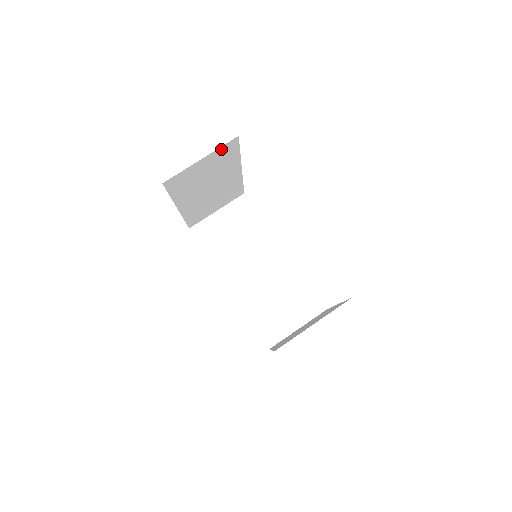
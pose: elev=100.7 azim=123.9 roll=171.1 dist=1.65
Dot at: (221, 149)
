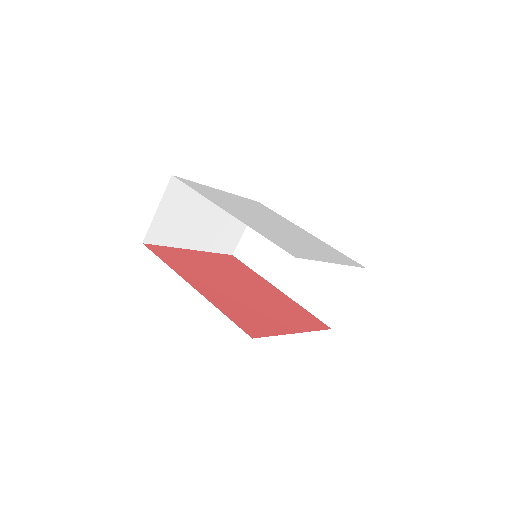
Dot at: (168, 192)
